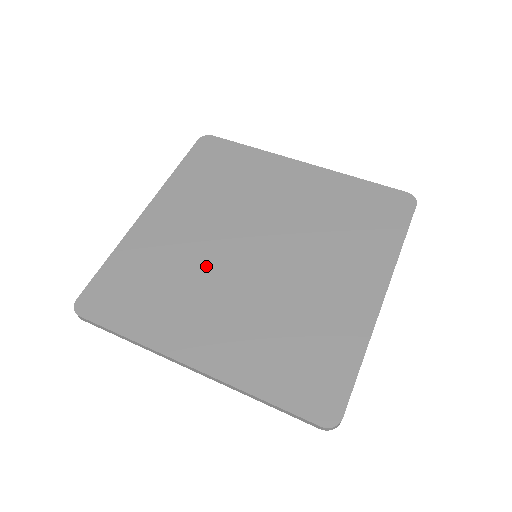
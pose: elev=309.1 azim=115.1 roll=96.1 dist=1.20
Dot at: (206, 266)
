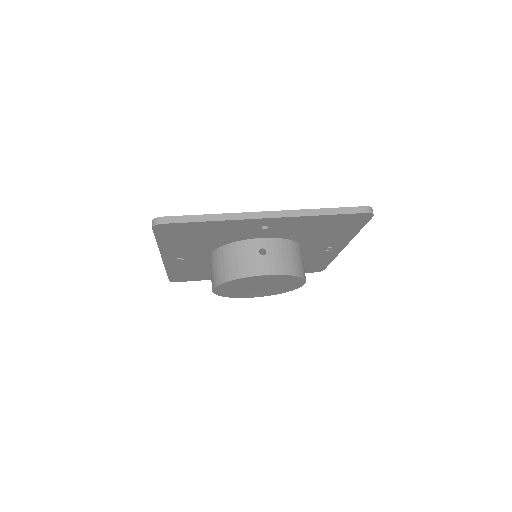
Dot at: occluded
